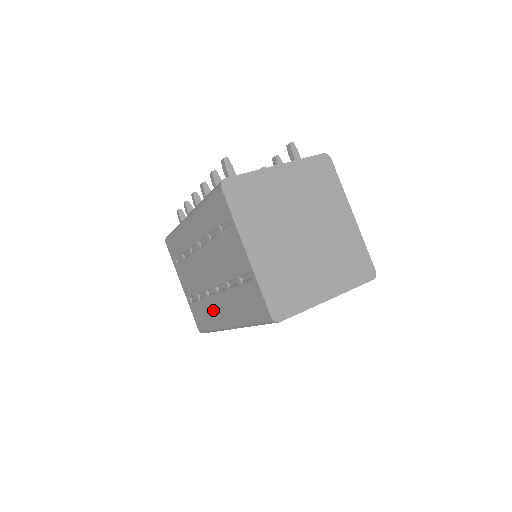
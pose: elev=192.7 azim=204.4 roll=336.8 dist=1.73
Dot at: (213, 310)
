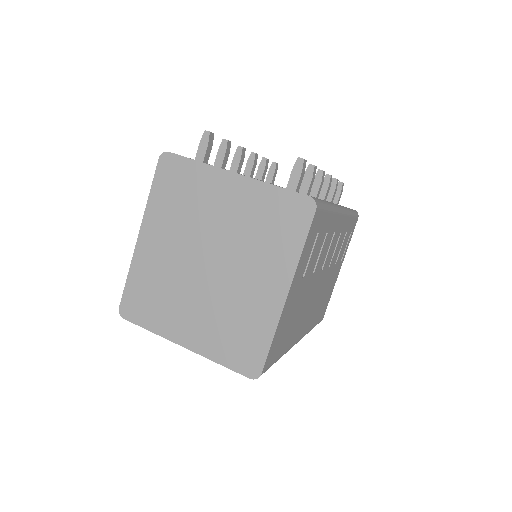
Dot at: occluded
